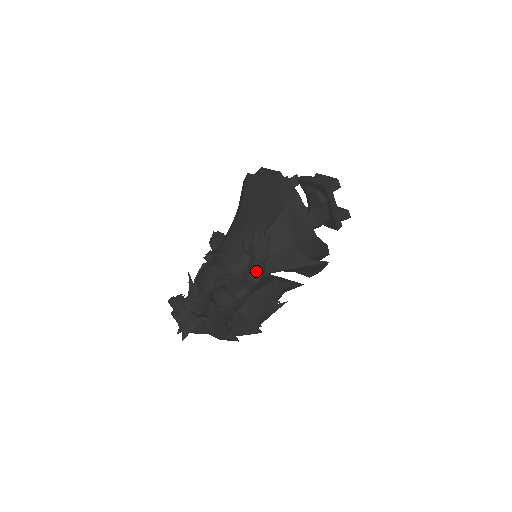
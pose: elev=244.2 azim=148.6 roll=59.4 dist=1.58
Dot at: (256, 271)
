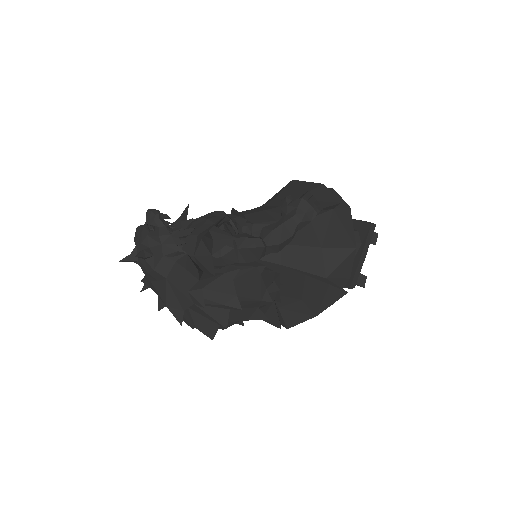
Dot at: (286, 229)
